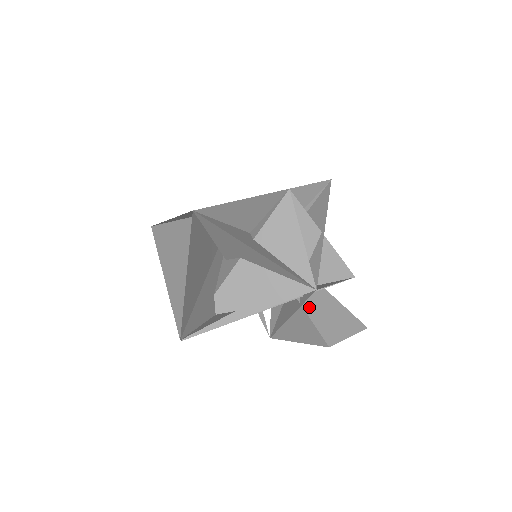
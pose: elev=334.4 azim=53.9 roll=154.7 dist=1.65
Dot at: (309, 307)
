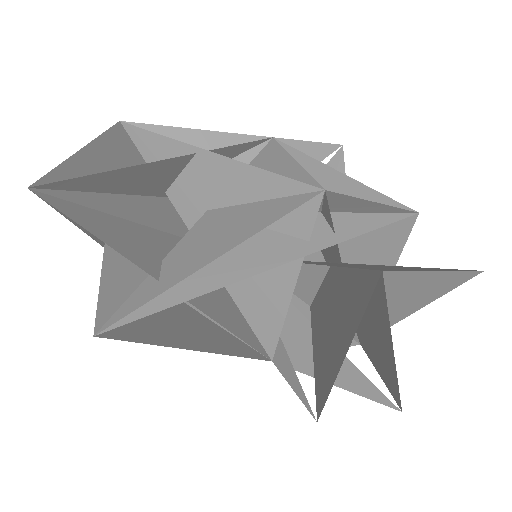
Dot at: occluded
